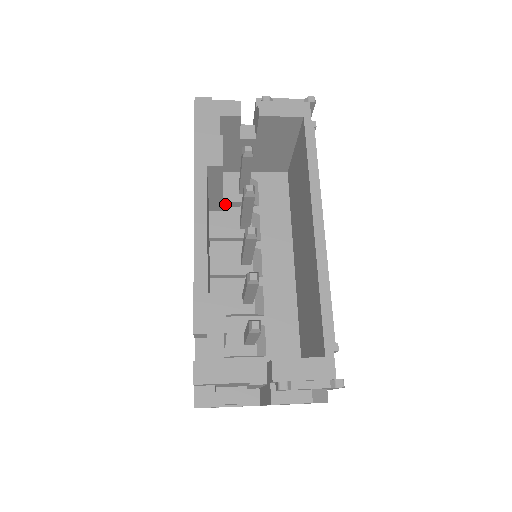
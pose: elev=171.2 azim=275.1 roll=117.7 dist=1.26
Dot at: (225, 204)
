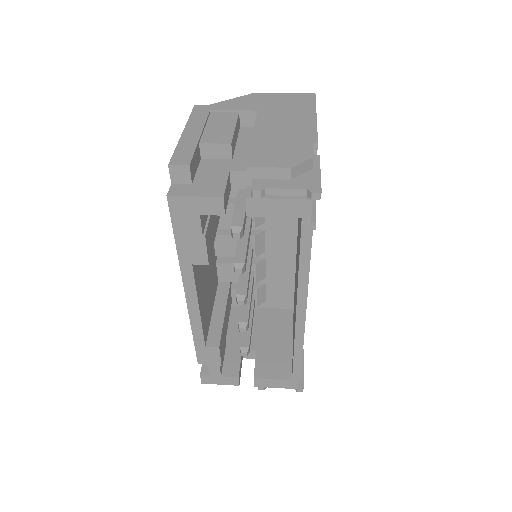
Dot at: occluded
